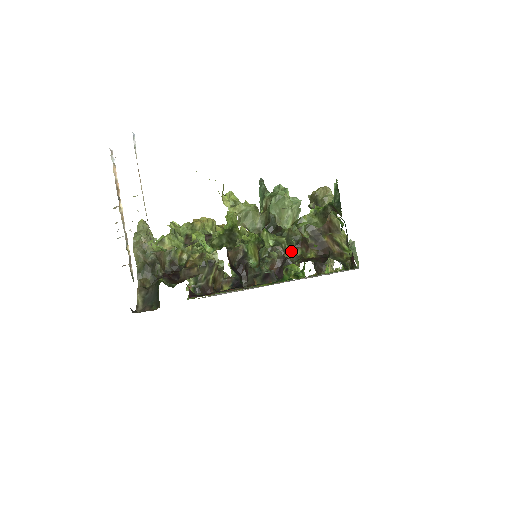
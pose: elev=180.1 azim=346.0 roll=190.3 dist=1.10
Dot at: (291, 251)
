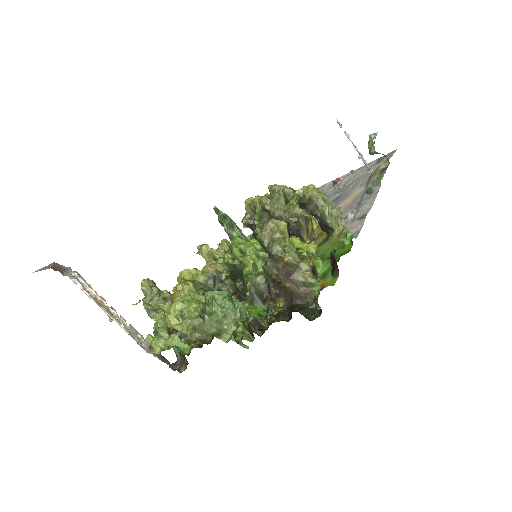
Dot at: occluded
